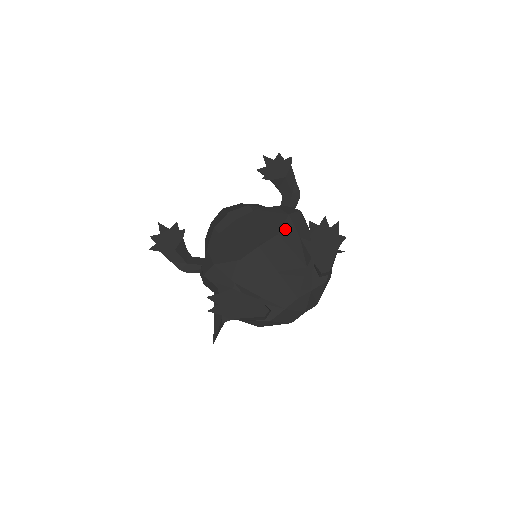
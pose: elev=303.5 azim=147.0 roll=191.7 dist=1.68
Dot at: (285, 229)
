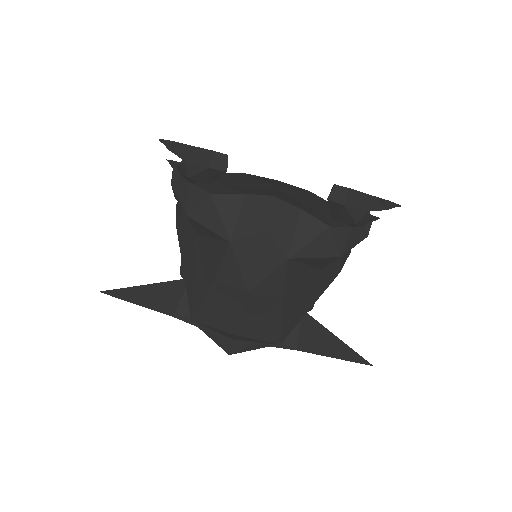
Dot at: (322, 199)
